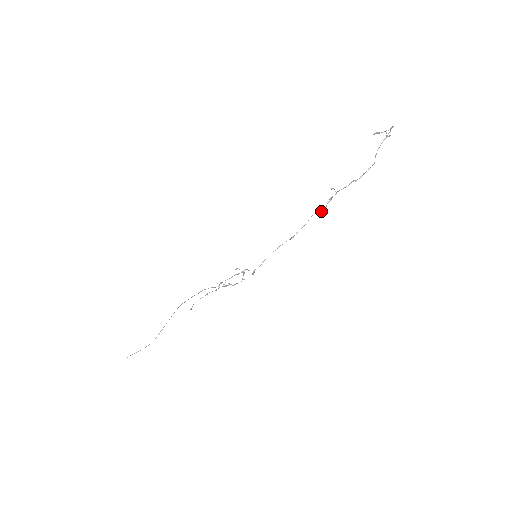
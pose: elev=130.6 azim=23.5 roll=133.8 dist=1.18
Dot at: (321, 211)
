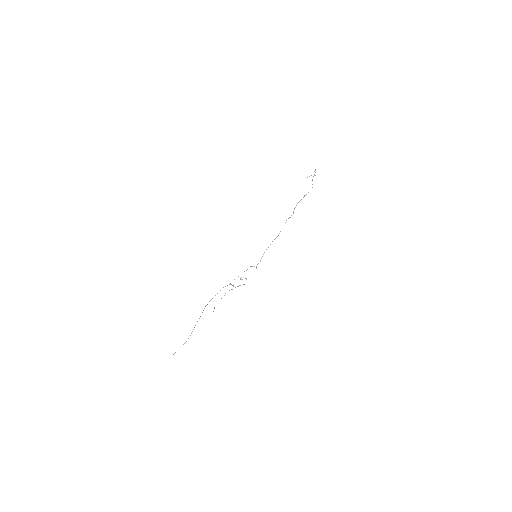
Dot at: occluded
